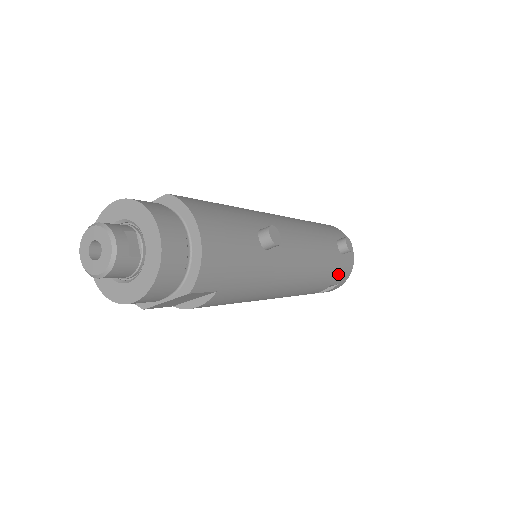
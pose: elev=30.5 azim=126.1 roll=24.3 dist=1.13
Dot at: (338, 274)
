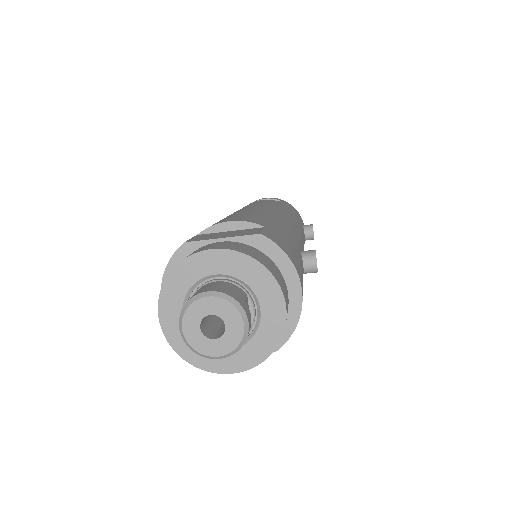
Dot at: occluded
